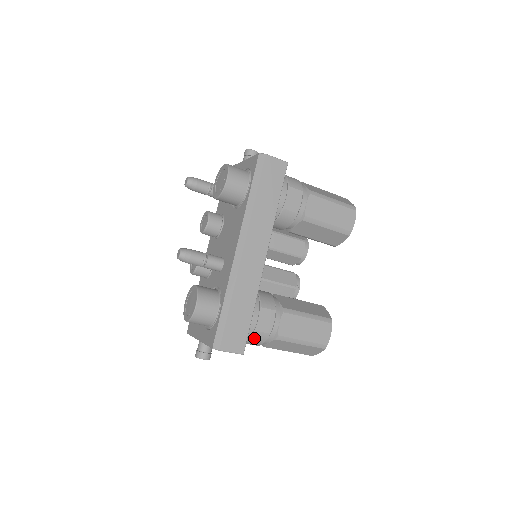
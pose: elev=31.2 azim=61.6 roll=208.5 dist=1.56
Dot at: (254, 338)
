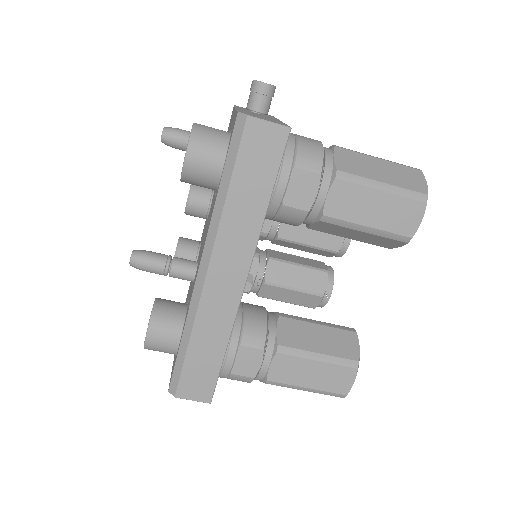
Dot at: (233, 379)
